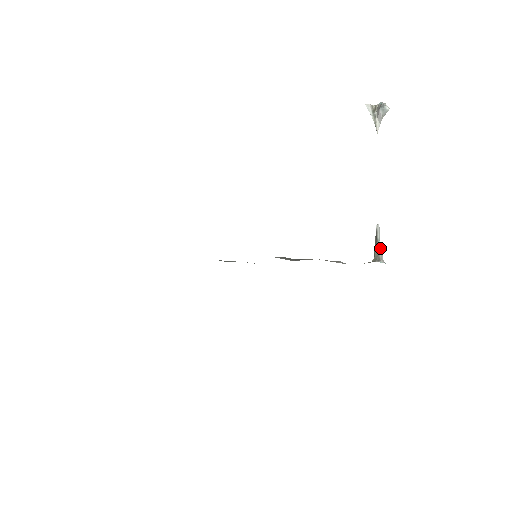
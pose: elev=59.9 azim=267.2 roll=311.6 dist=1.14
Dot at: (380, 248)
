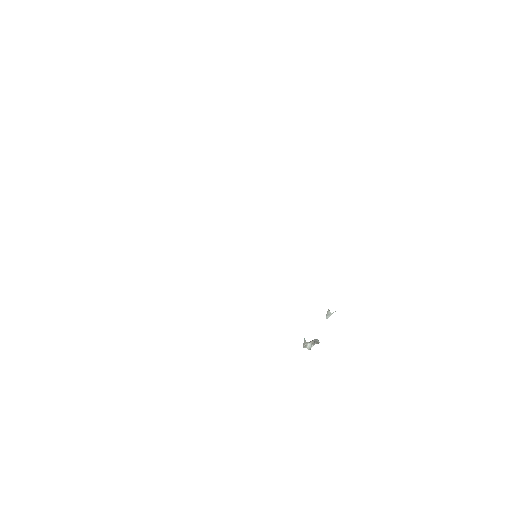
Dot at: occluded
